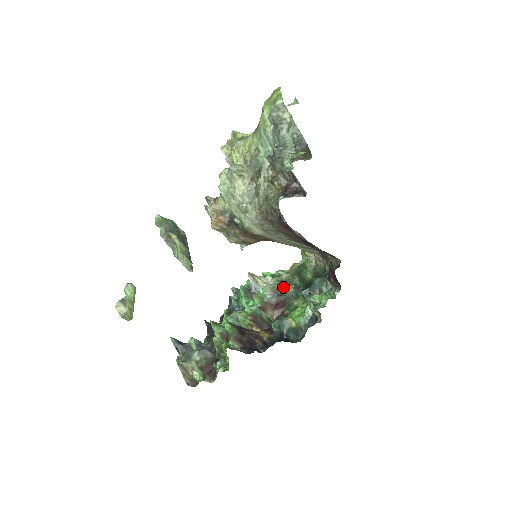
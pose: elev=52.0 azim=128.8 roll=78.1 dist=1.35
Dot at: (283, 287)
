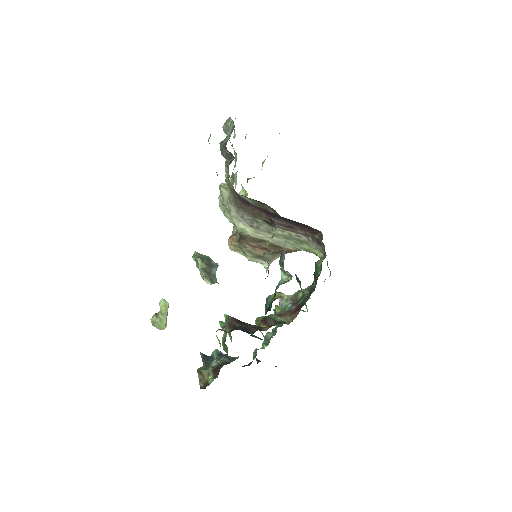
Dot at: (302, 294)
